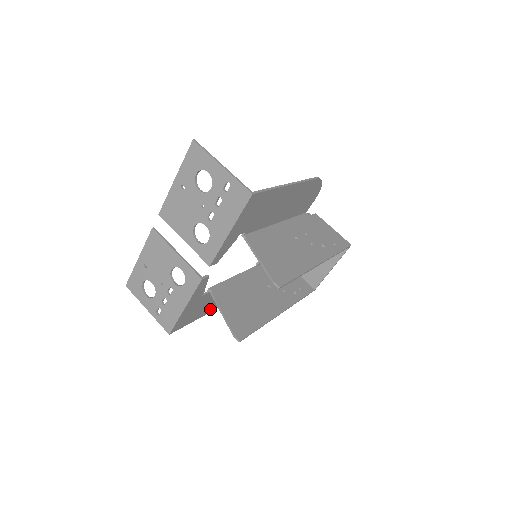
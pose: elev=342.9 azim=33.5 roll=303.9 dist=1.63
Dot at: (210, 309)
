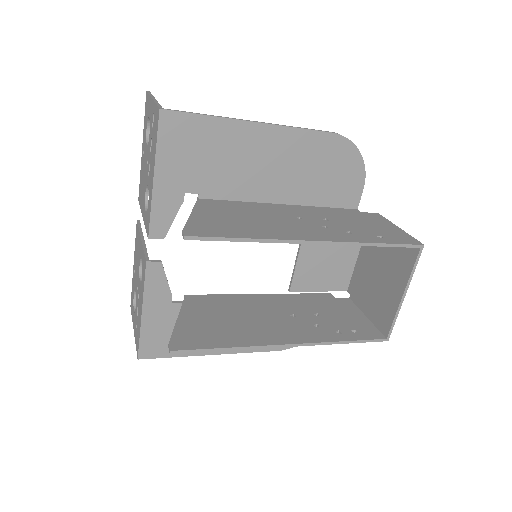
Dot at: occluded
